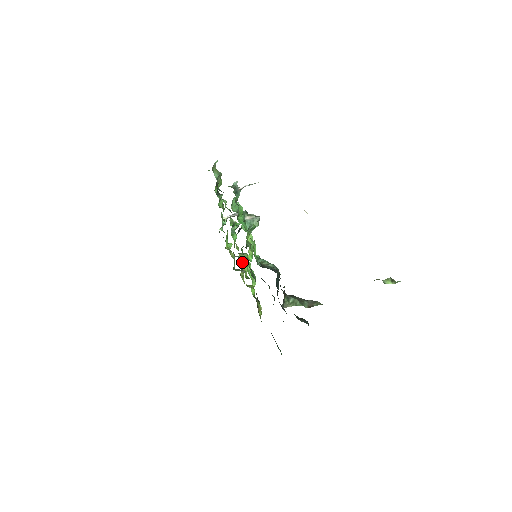
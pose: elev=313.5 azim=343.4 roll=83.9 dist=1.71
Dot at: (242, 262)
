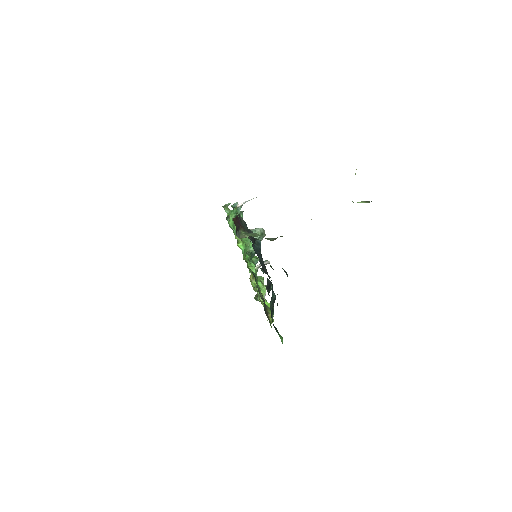
Dot at: occluded
